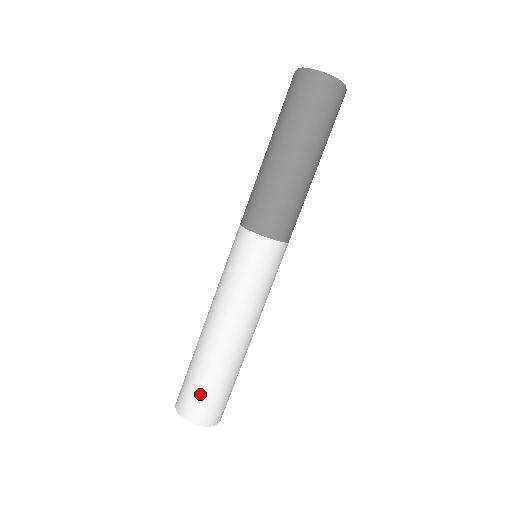
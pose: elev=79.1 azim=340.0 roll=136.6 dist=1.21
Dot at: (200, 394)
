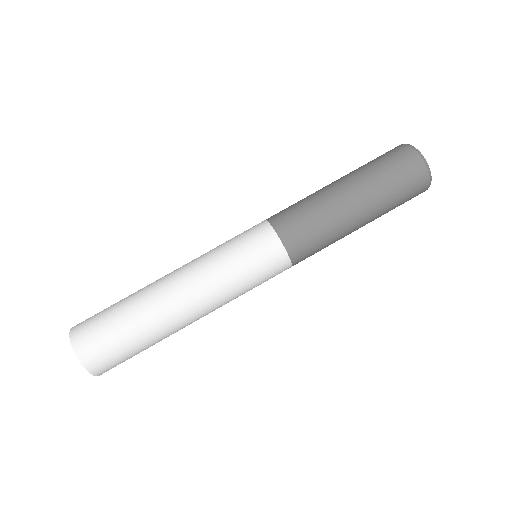
Dot at: (104, 322)
